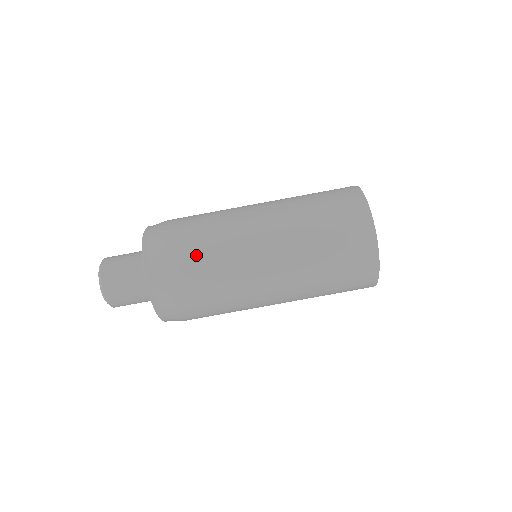
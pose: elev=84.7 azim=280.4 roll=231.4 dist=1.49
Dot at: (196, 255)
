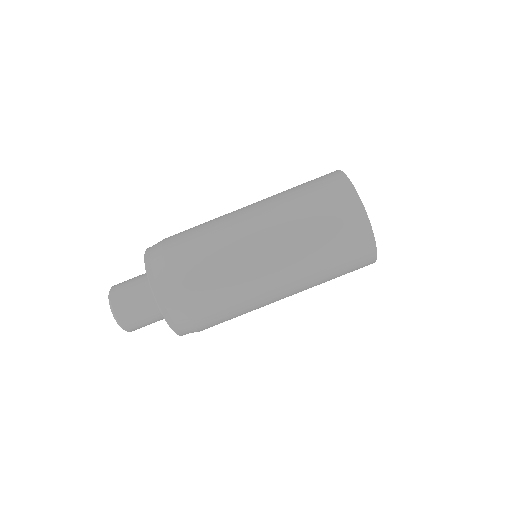
Dot at: (197, 261)
